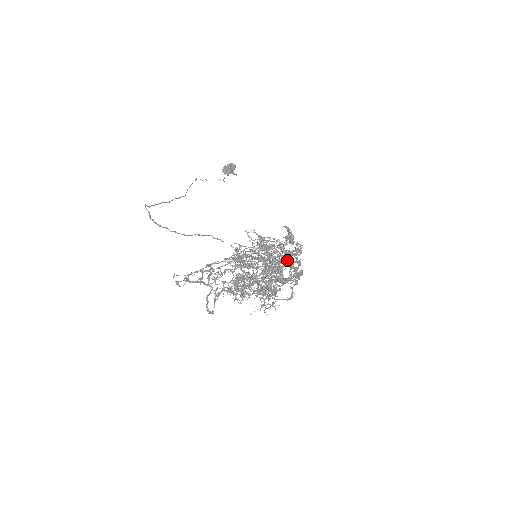
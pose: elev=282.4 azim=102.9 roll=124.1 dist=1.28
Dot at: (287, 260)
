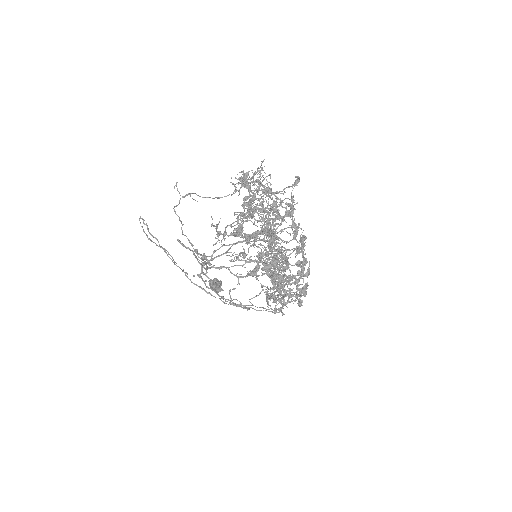
Dot at: (288, 296)
